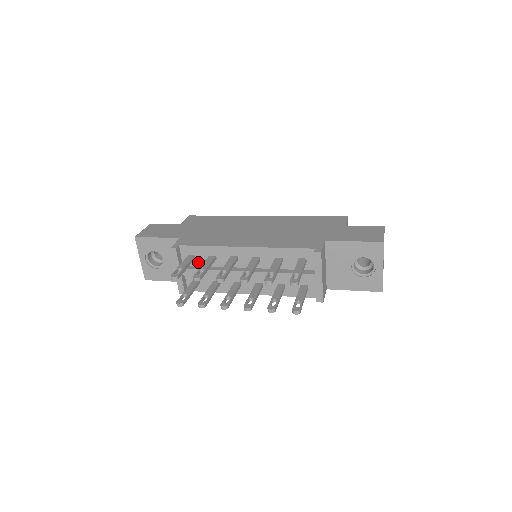
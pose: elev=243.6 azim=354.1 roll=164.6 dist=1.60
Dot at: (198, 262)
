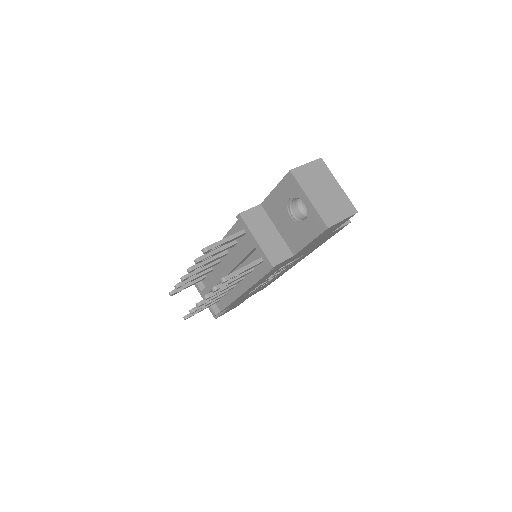
Dot at: (209, 280)
